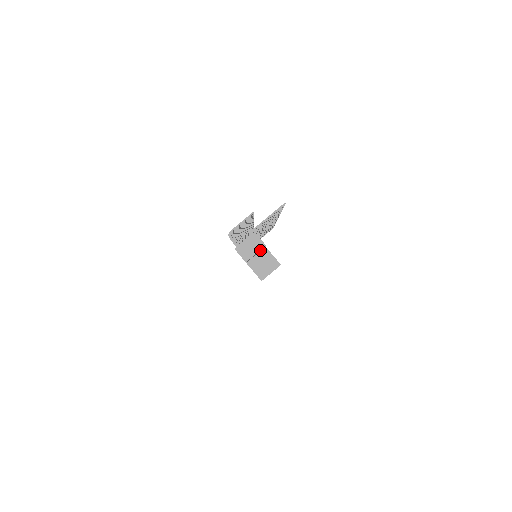
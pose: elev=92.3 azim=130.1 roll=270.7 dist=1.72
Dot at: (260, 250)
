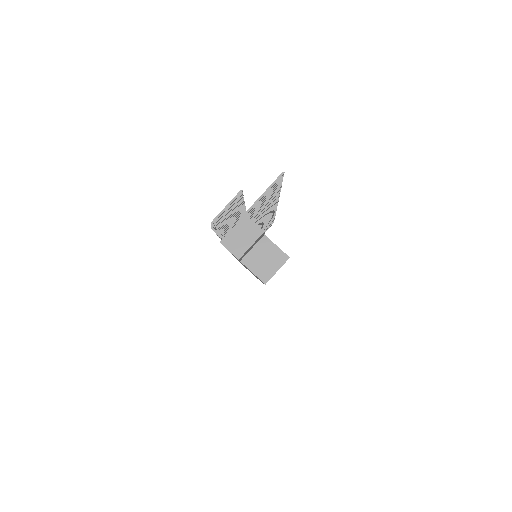
Dot at: (257, 240)
